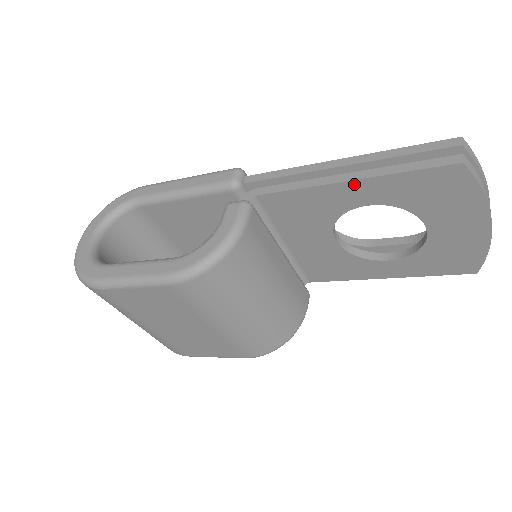
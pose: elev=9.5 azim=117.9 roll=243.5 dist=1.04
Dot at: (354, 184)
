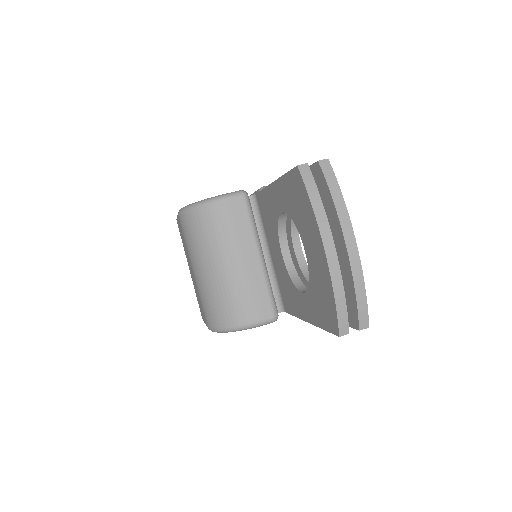
Dot at: (275, 186)
